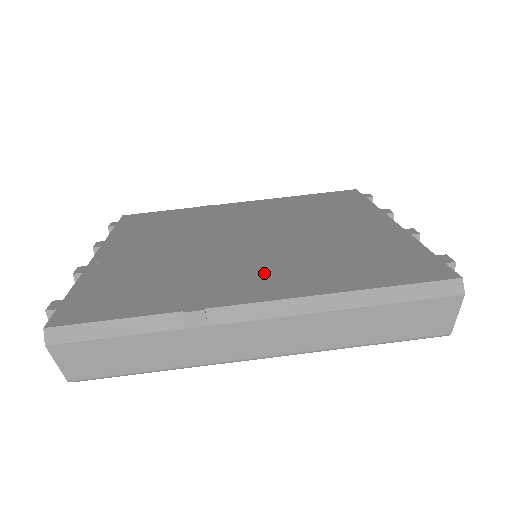
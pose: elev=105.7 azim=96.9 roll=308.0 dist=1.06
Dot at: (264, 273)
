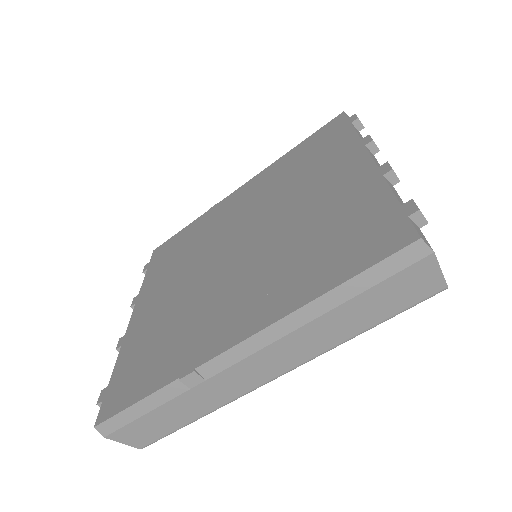
Dot at: (243, 299)
